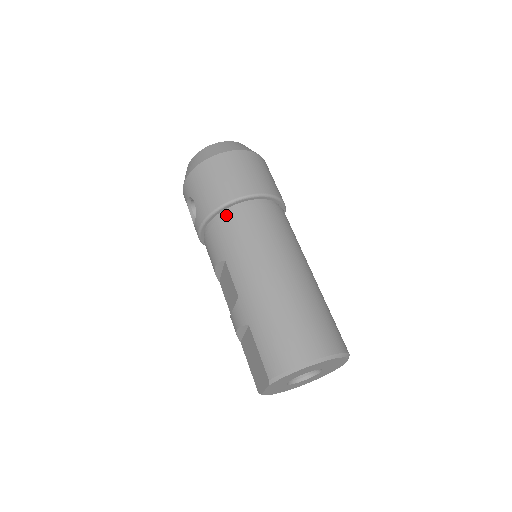
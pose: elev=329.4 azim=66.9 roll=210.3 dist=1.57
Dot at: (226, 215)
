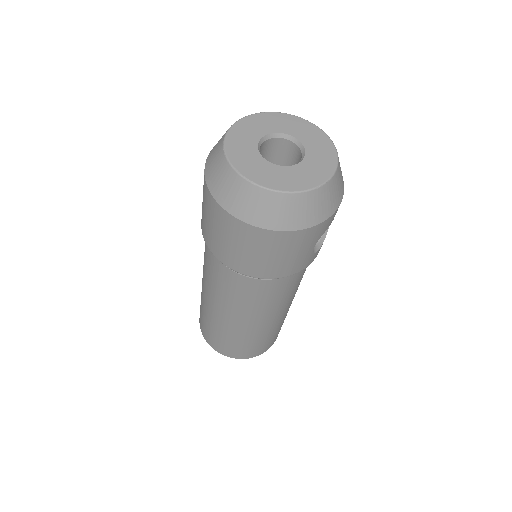
Dot at: occluded
